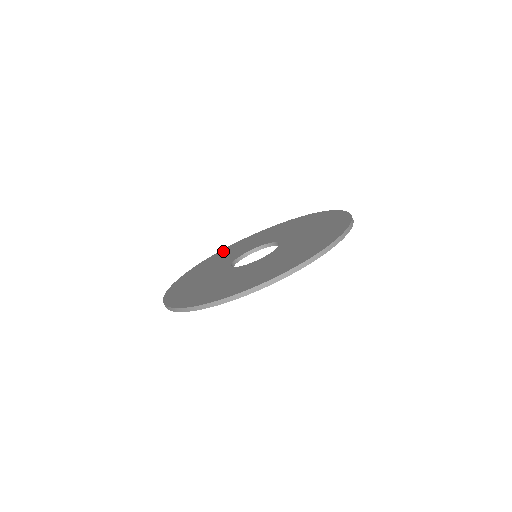
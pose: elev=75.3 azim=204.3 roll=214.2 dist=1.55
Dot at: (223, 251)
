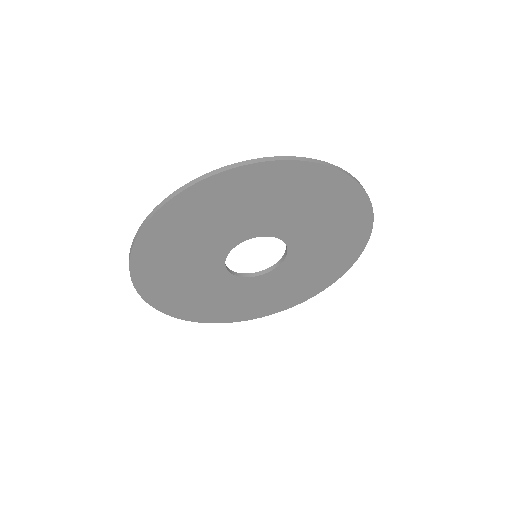
Dot at: occluded
